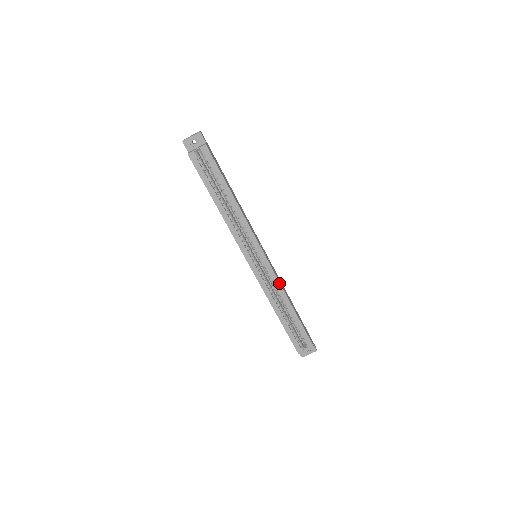
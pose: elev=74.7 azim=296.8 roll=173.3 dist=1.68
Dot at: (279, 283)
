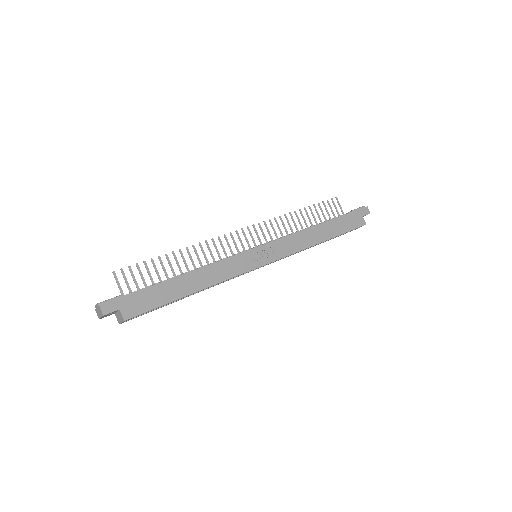
Dot at: occluded
